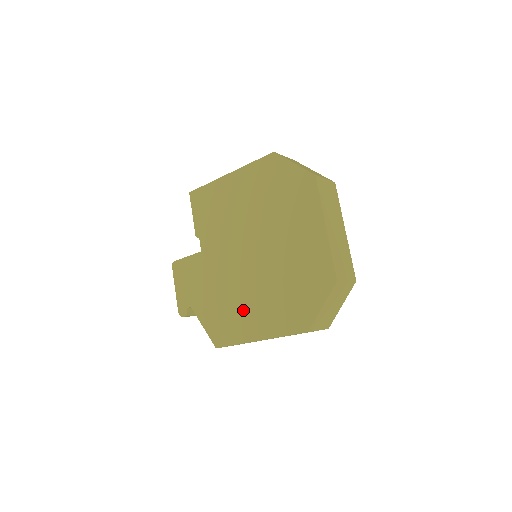
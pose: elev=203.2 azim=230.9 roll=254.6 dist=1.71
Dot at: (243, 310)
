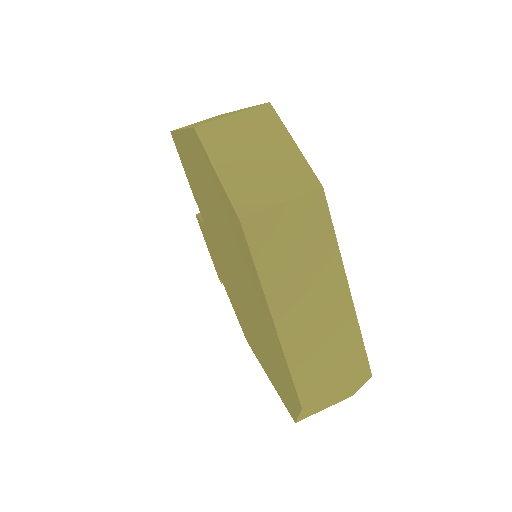
Dot at: (248, 329)
